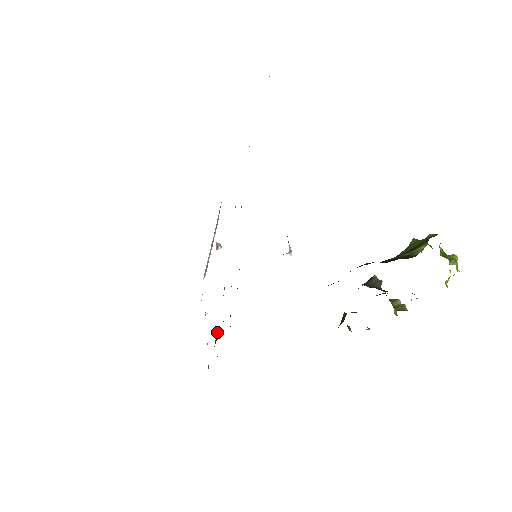
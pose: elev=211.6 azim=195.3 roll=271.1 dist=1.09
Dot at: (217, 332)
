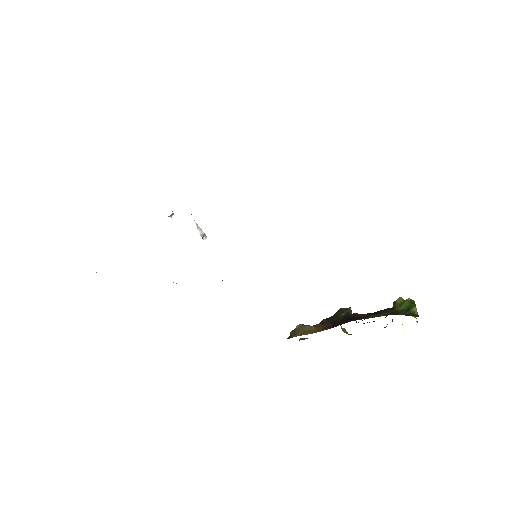
Dot at: occluded
